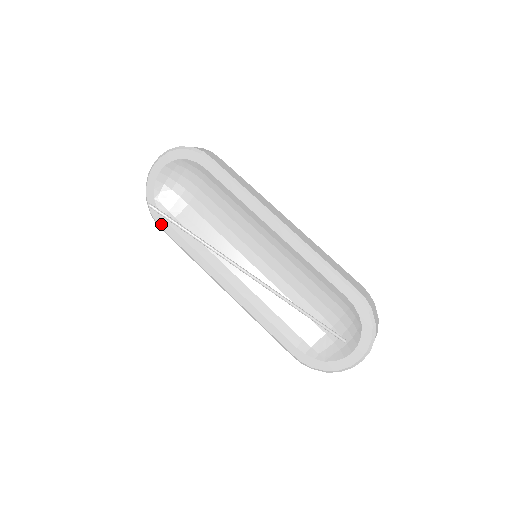
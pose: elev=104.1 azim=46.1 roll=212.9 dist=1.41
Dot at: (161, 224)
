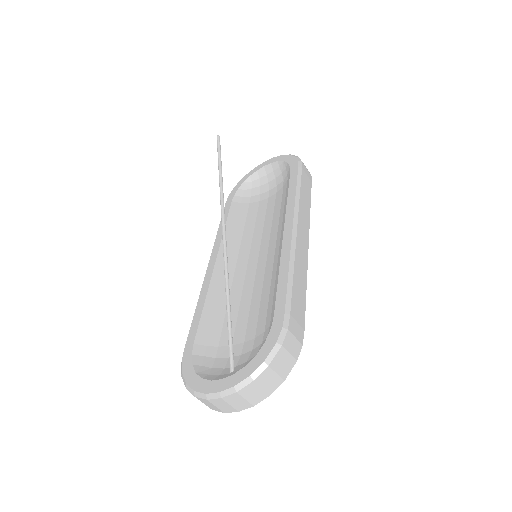
Dot at: (228, 200)
